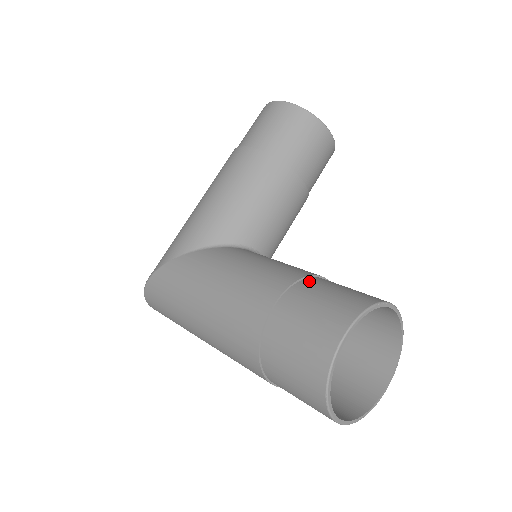
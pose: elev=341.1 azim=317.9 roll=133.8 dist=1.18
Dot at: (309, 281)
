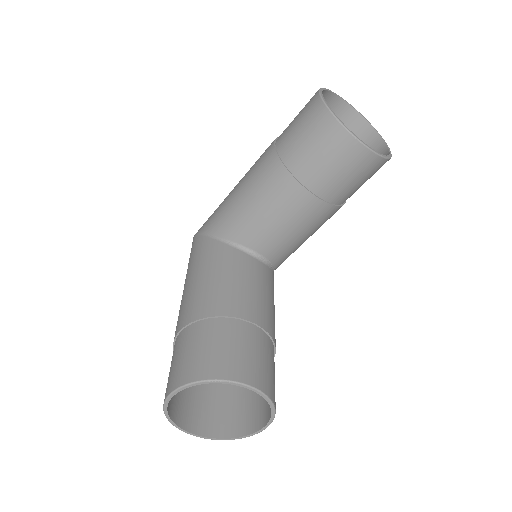
Dot at: (214, 323)
